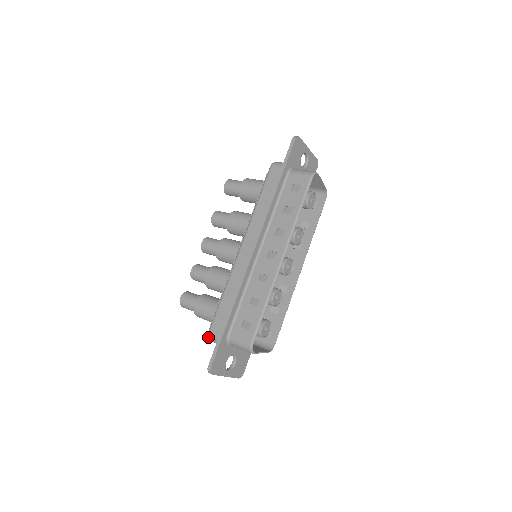
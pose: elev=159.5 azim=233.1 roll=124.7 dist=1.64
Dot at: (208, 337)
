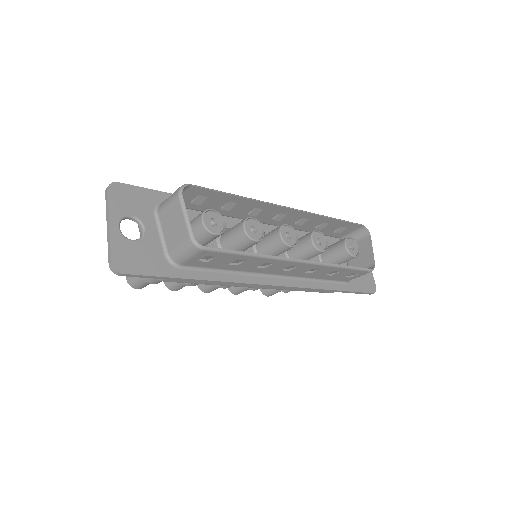
Dot at: occluded
